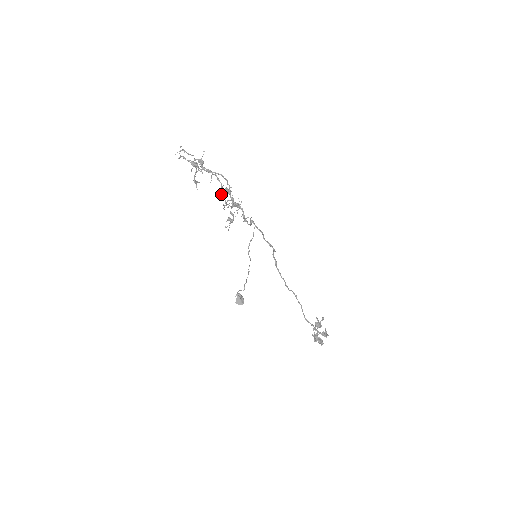
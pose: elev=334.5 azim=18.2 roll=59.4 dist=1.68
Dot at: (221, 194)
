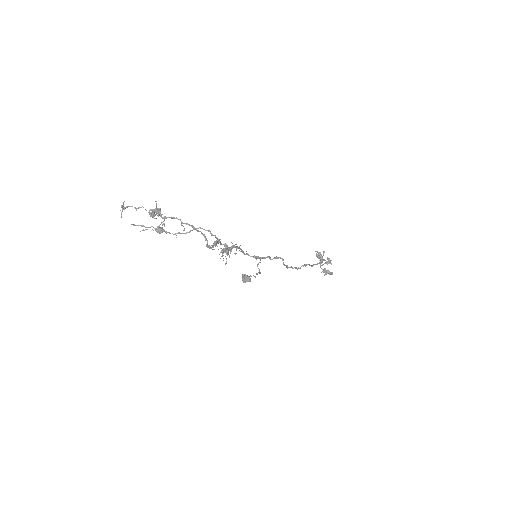
Dot at: (210, 247)
